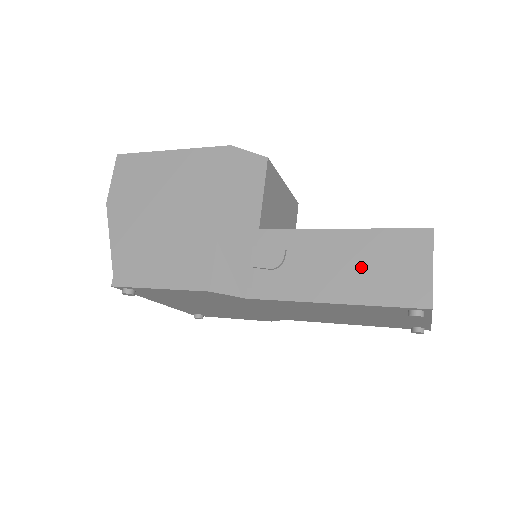
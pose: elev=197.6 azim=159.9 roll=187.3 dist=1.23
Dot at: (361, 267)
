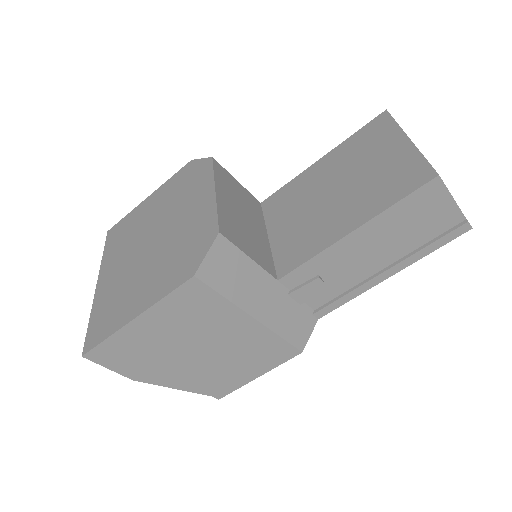
Dot at: (393, 242)
